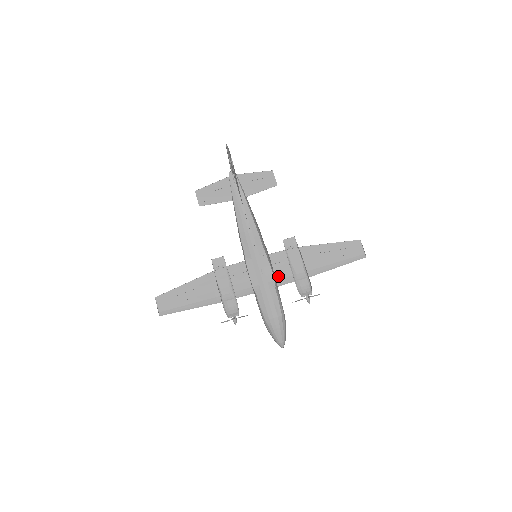
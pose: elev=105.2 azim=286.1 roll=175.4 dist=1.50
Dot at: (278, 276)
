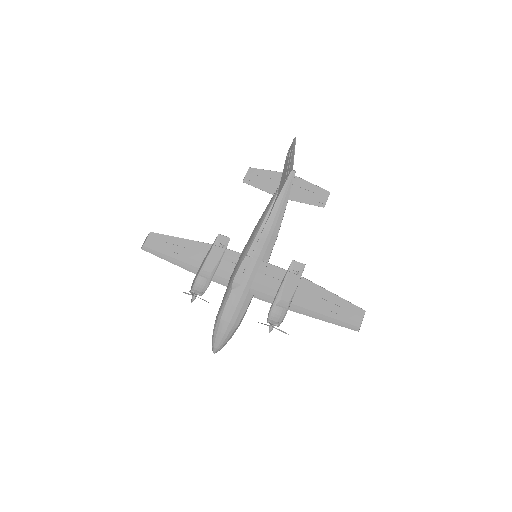
Dot at: (263, 289)
